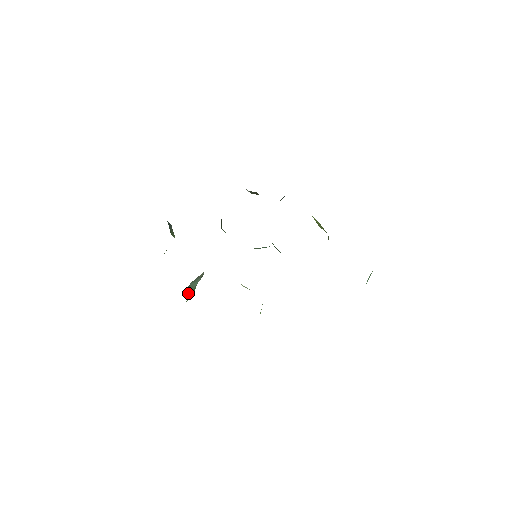
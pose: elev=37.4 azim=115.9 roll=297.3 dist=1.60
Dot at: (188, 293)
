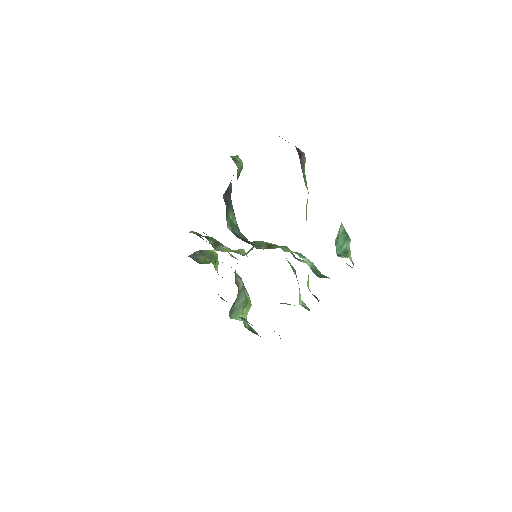
Dot at: (238, 316)
